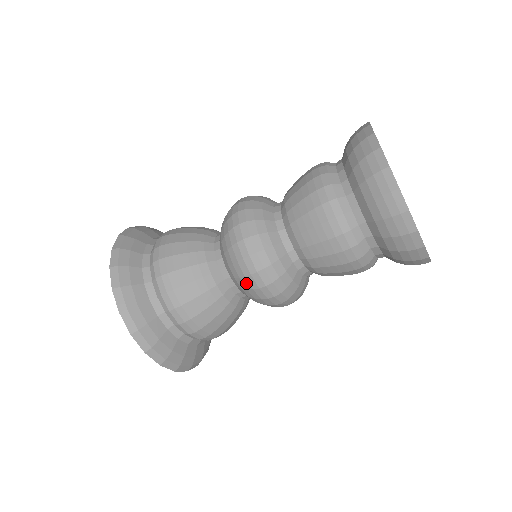
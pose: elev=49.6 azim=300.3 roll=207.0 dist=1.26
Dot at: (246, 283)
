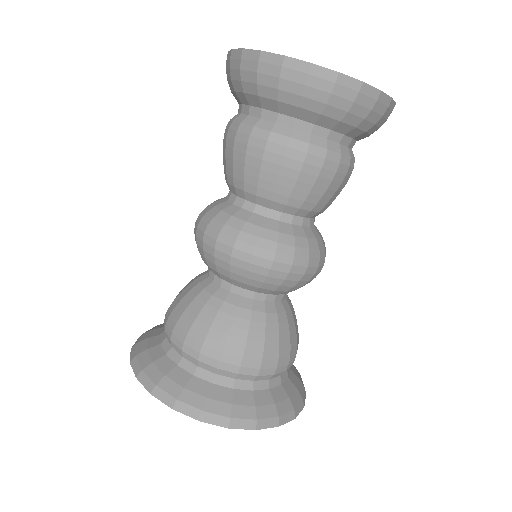
Dot at: (209, 257)
